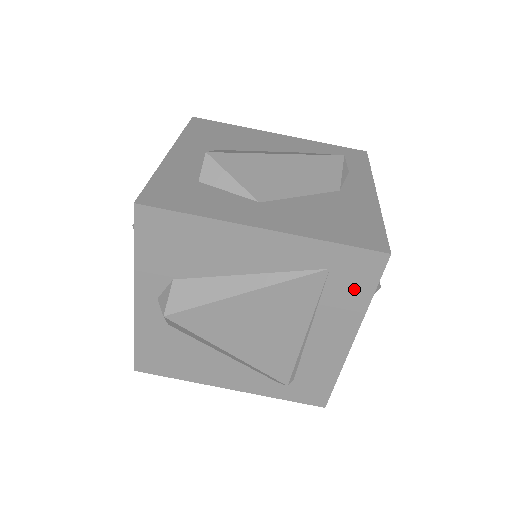
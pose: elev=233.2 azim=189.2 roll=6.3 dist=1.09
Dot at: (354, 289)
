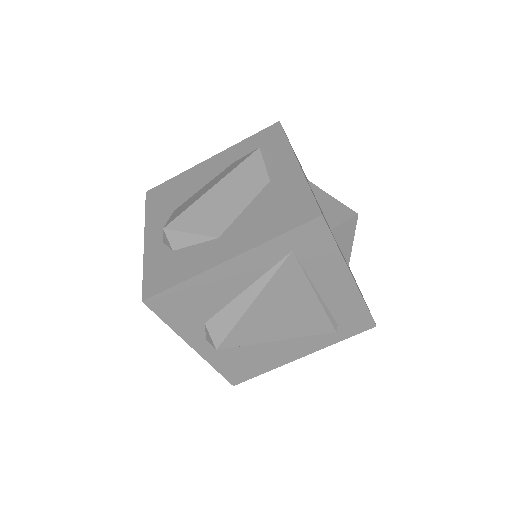
Dot at: (320, 250)
